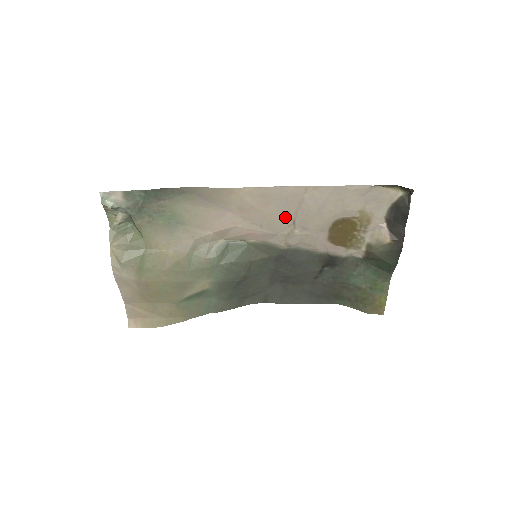
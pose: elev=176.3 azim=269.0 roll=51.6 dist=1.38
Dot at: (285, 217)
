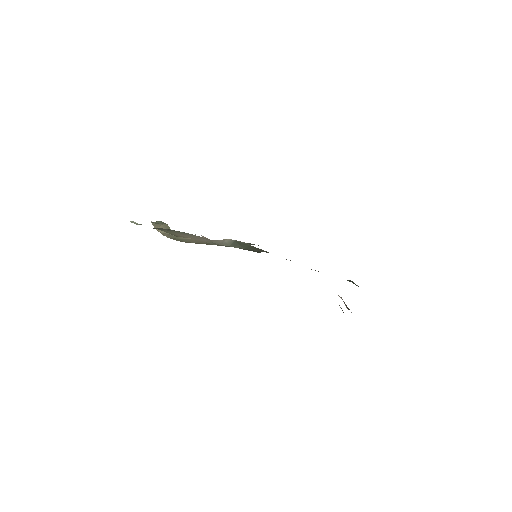
Dot at: occluded
